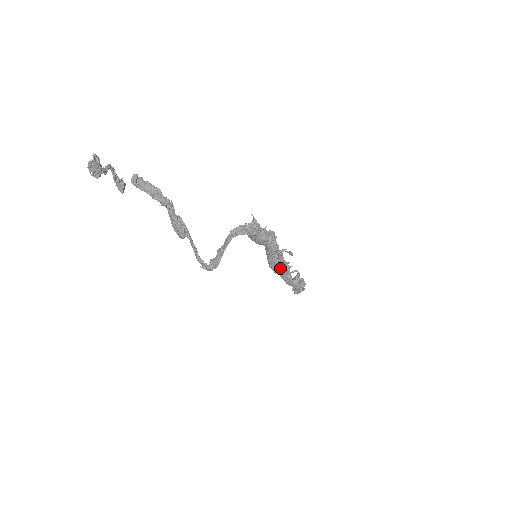
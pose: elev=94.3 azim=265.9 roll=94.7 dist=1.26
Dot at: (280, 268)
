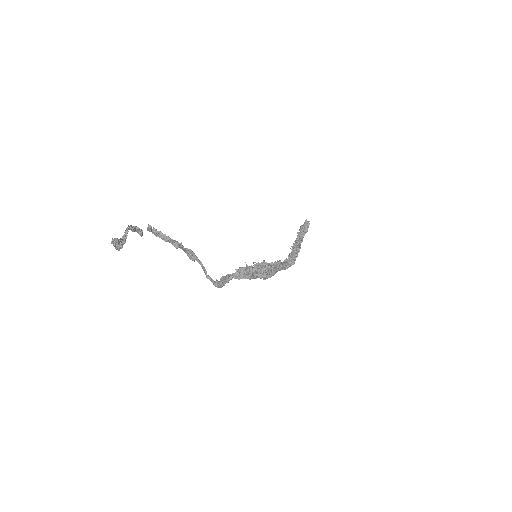
Dot at: occluded
